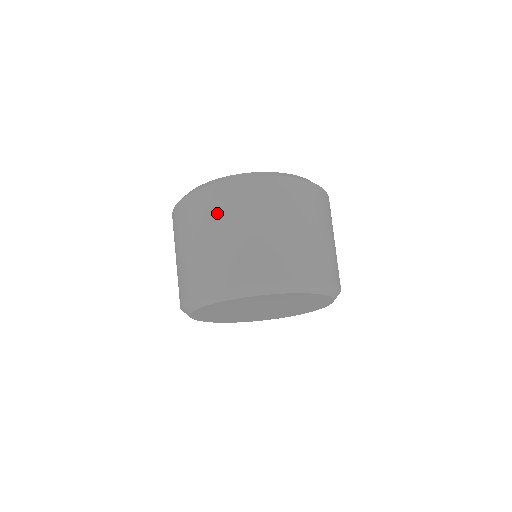
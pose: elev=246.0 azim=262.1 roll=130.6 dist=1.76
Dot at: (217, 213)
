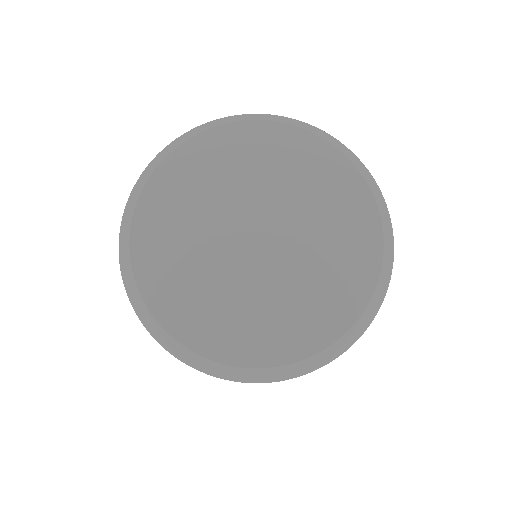
Dot at: occluded
